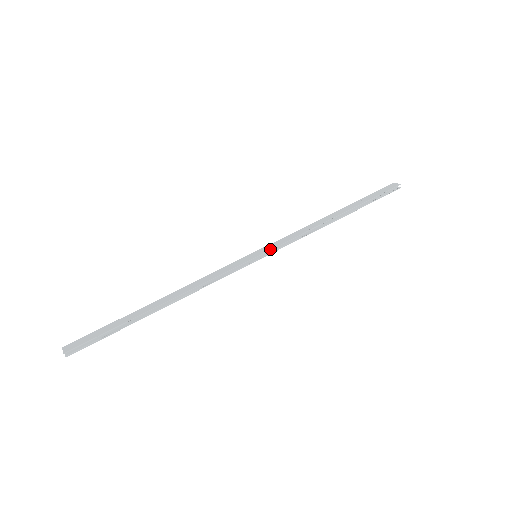
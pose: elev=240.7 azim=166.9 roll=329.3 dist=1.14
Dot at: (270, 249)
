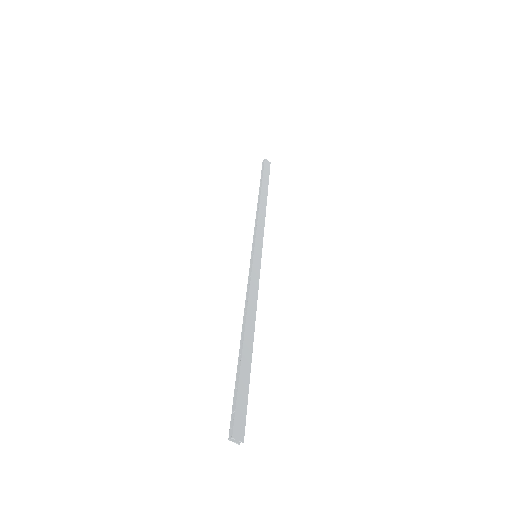
Dot at: occluded
